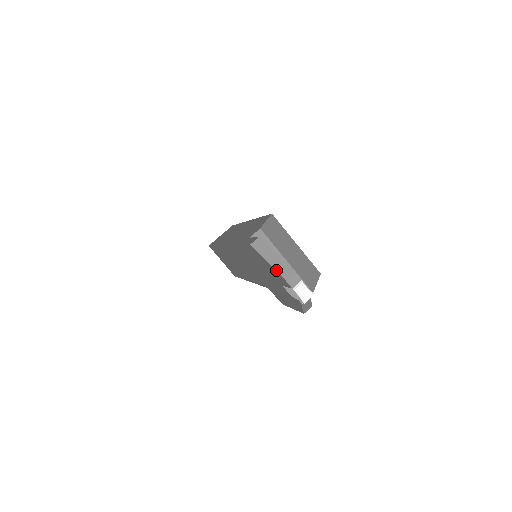
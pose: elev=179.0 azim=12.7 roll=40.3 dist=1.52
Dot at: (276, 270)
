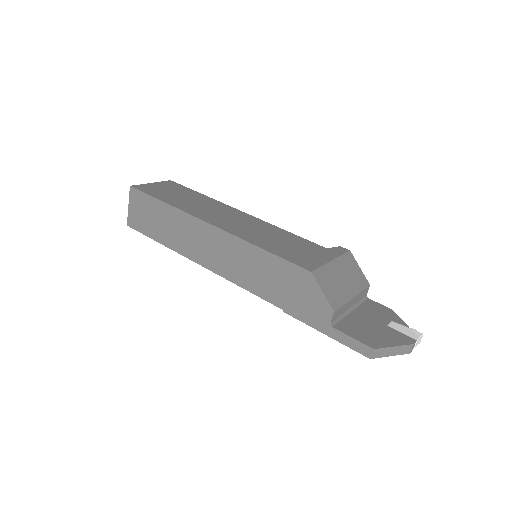
Dot at: occluded
